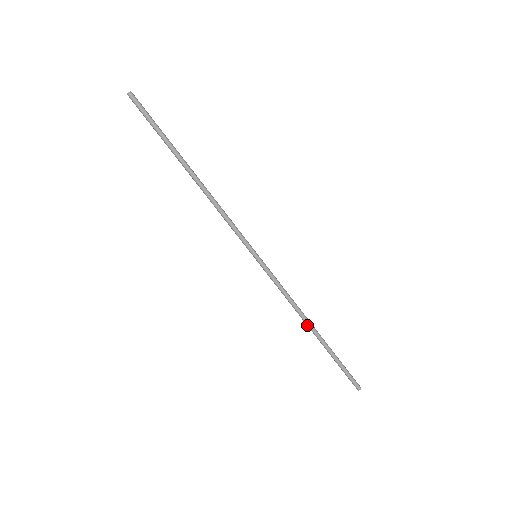
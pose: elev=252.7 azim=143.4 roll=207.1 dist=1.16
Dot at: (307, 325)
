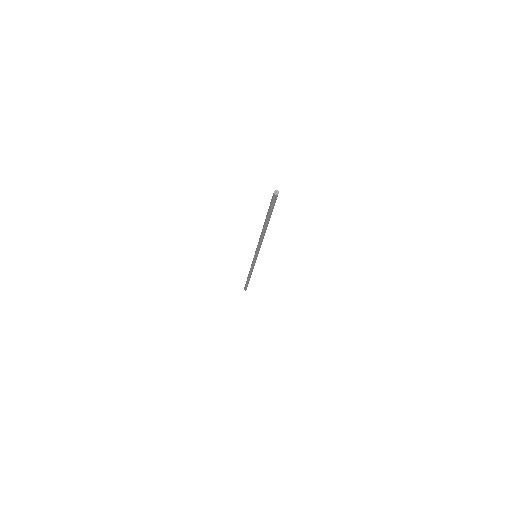
Dot at: (249, 276)
